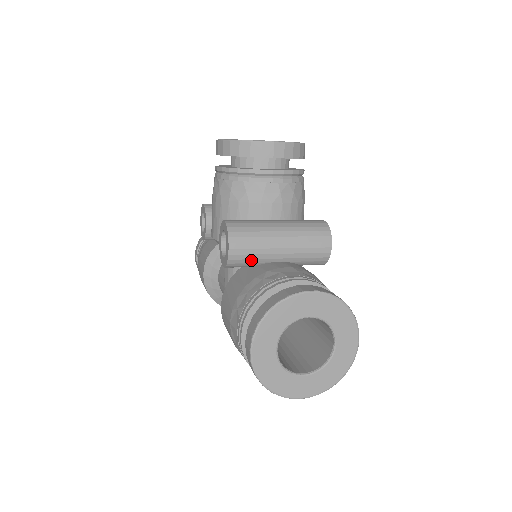
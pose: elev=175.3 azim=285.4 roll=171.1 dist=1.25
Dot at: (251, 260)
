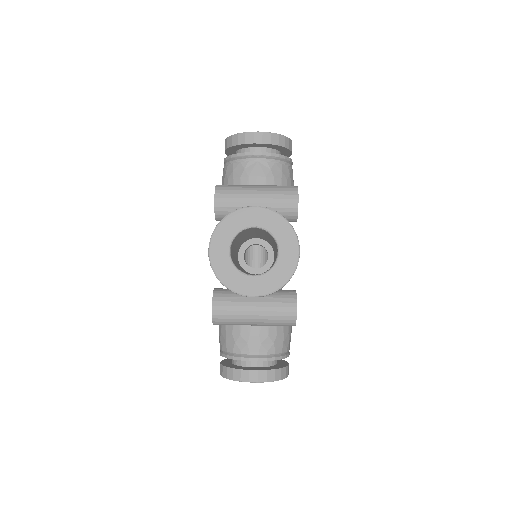
Dot at: occluded
